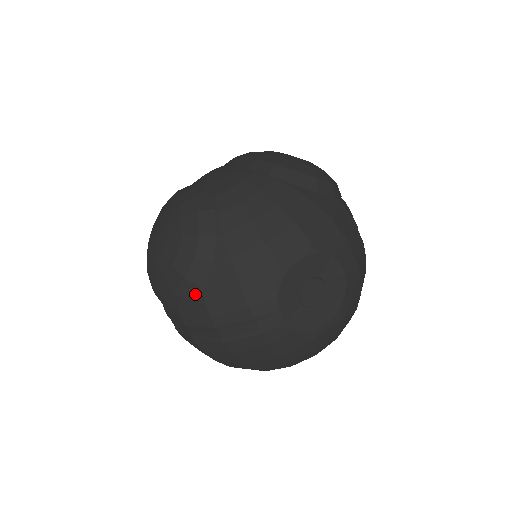
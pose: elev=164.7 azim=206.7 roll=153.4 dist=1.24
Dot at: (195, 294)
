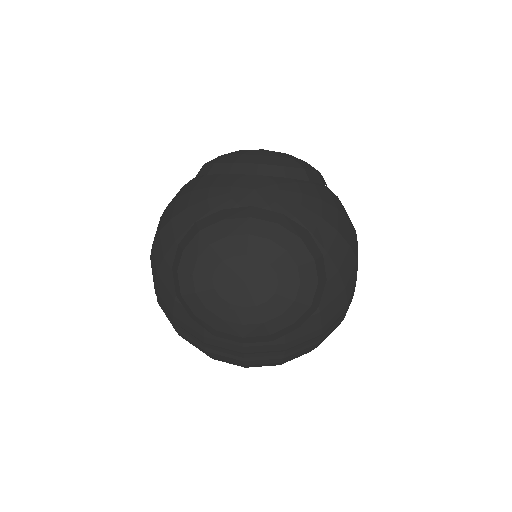
Dot at: (311, 315)
